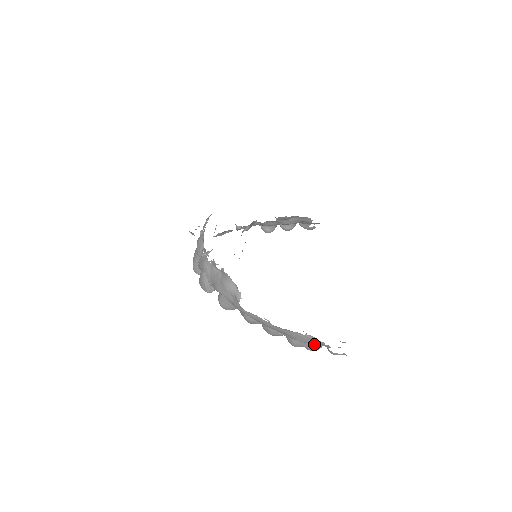
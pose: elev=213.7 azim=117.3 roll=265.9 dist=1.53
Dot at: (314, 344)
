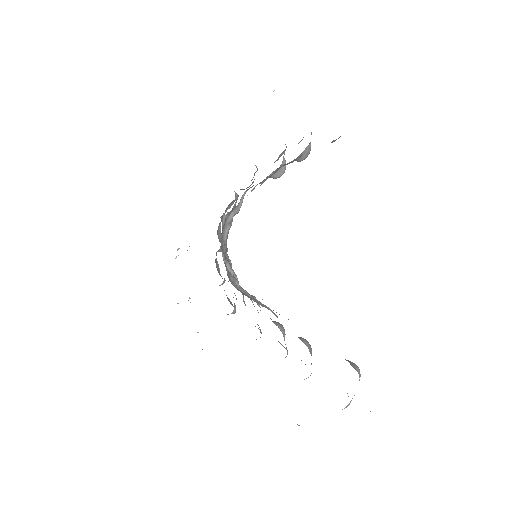
Dot at: occluded
